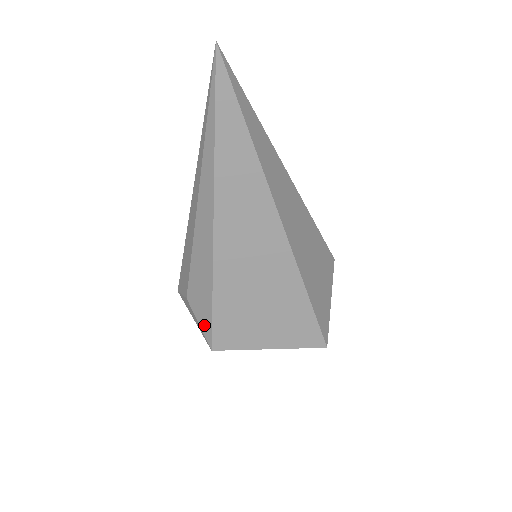
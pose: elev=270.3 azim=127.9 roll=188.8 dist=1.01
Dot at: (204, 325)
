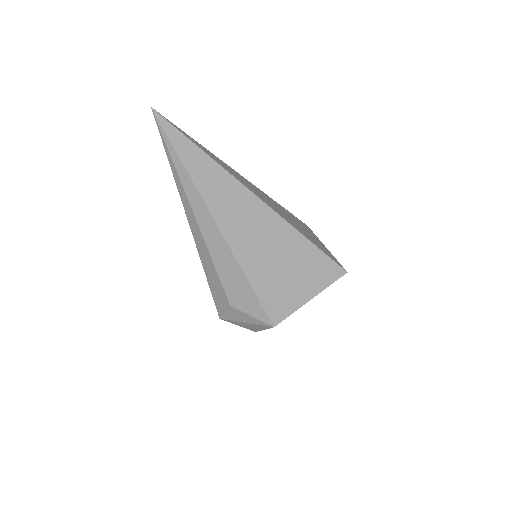
Dot at: (256, 312)
